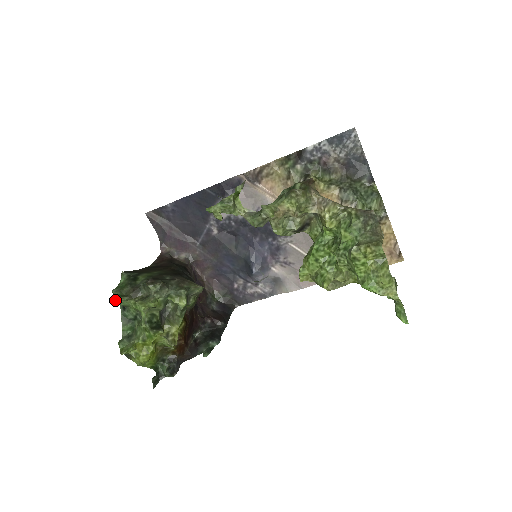
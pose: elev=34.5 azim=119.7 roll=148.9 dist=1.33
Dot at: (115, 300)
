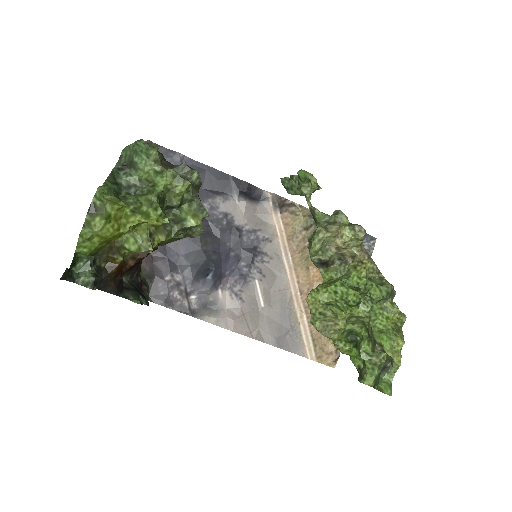
Dot at: (155, 145)
